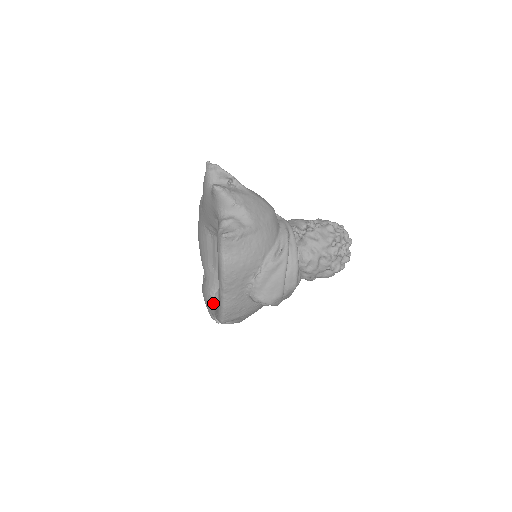
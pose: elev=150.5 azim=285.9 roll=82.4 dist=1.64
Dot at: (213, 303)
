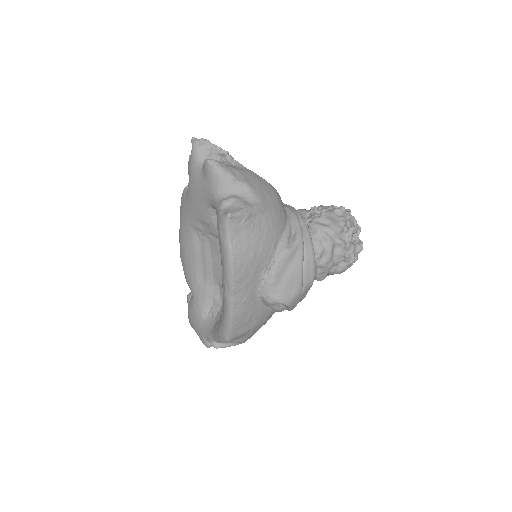
Dot at: (207, 324)
